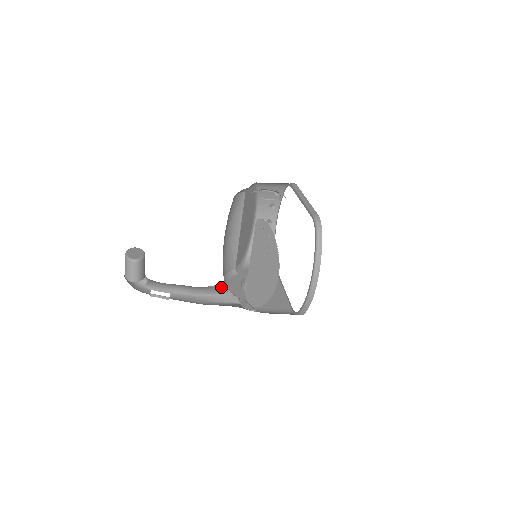
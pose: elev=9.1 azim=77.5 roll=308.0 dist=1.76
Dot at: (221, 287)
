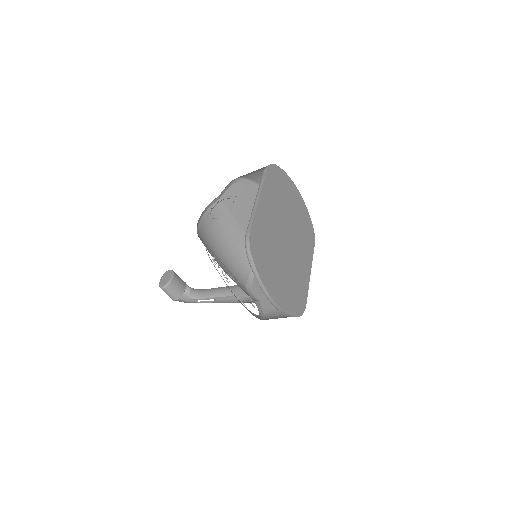
Dot at: occluded
